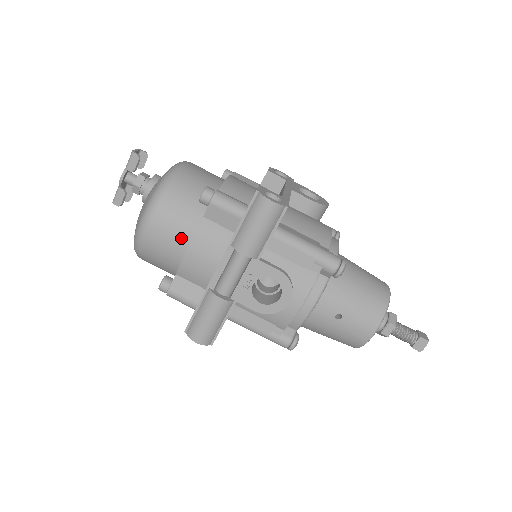
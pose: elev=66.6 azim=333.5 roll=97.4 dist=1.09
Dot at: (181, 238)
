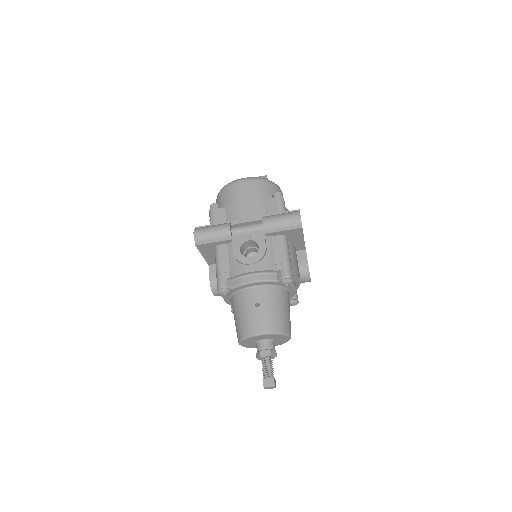
Dot at: (248, 197)
